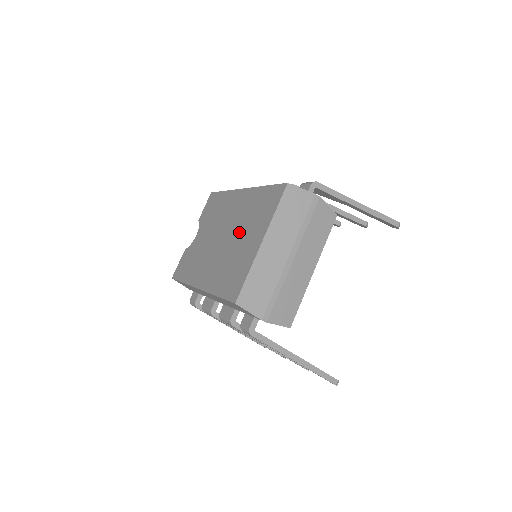
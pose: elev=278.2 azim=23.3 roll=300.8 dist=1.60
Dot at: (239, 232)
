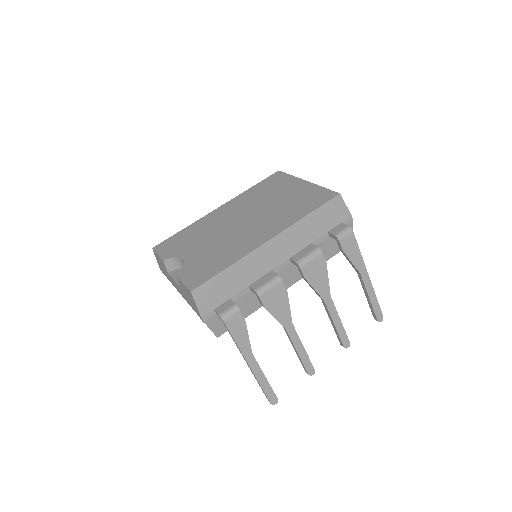
Dot at: (266, 202)
